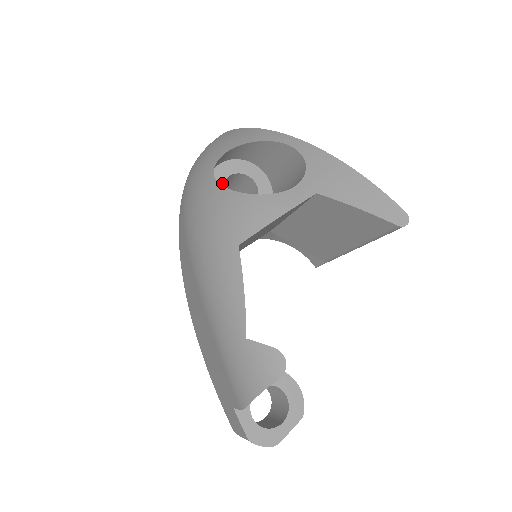
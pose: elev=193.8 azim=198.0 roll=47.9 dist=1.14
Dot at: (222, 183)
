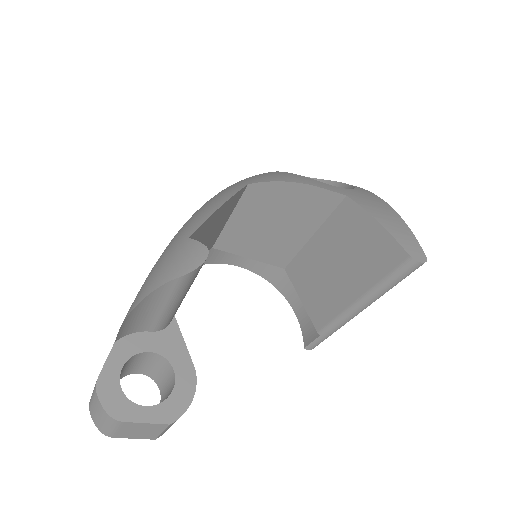
Dot at: occluded
